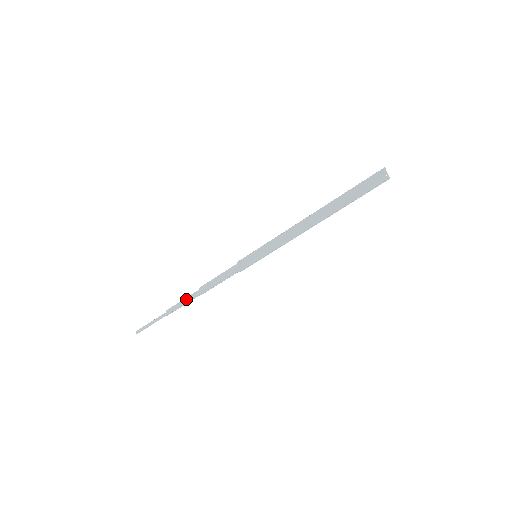
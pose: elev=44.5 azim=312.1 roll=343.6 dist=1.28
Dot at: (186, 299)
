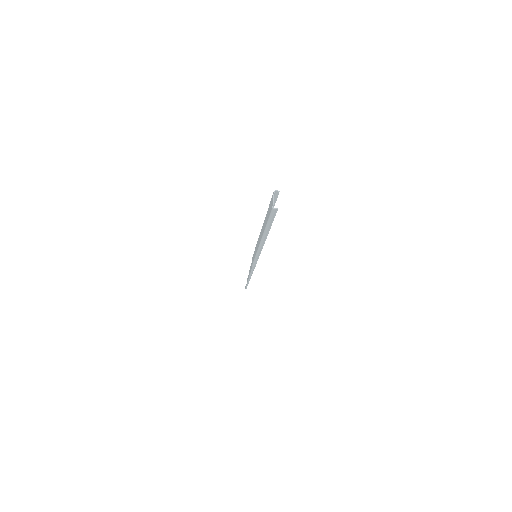
Dot at: occluded
